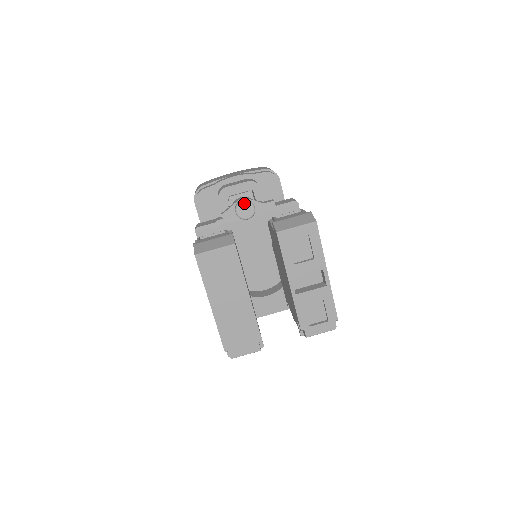
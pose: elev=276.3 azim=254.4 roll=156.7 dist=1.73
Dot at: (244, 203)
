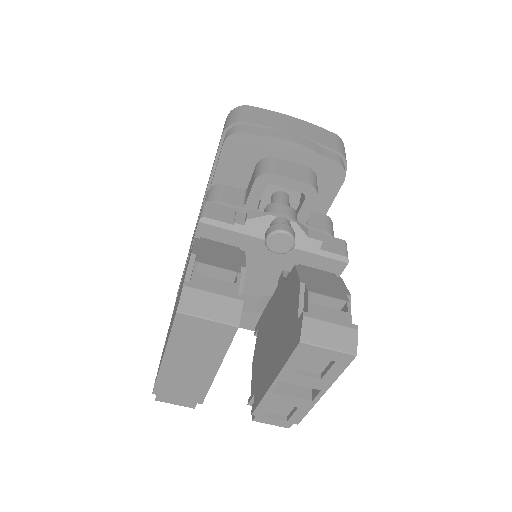
Dot at: (284, 235)
